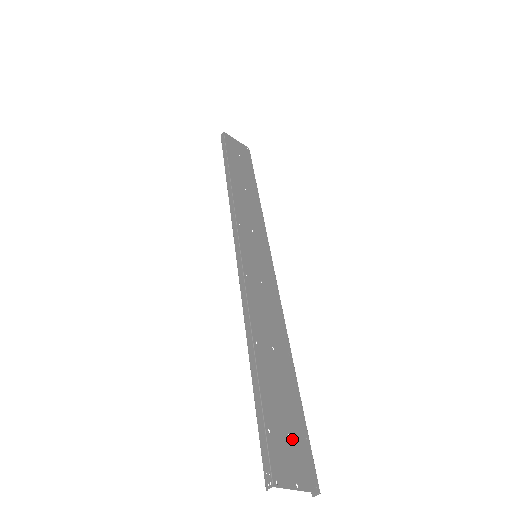
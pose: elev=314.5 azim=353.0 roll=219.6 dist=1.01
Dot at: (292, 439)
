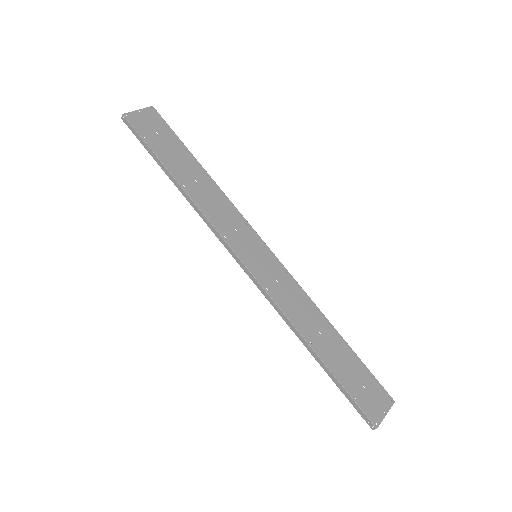
Dot at: (366, 387)
